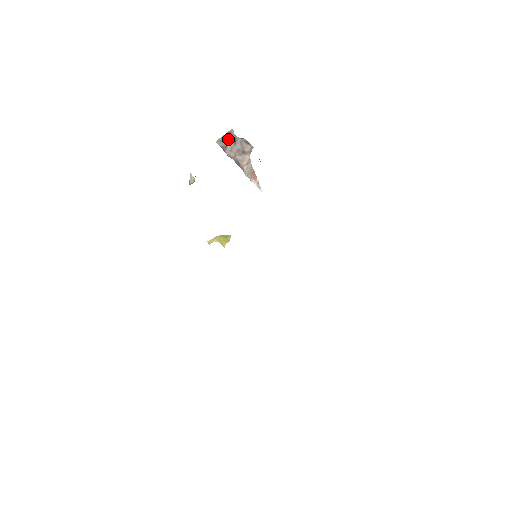
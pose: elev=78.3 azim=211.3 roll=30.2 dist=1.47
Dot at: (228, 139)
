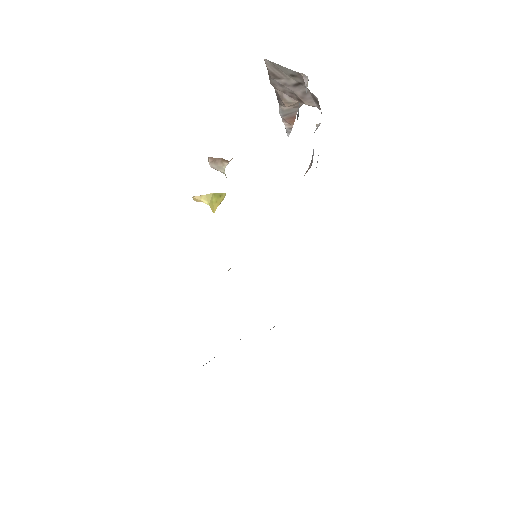
Dot at: (288, 74)
